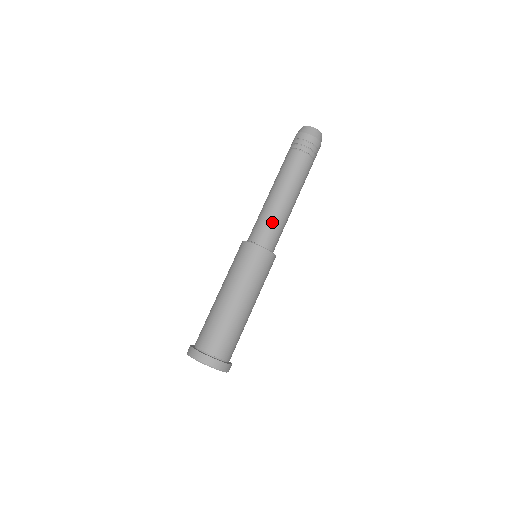
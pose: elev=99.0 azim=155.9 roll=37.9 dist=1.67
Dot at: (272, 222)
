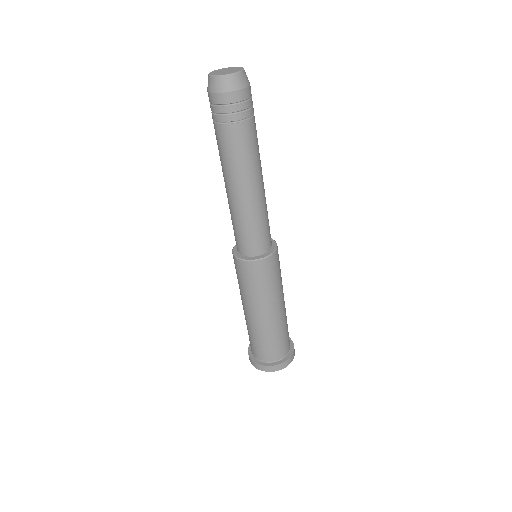
Dot at: (240, 227)
